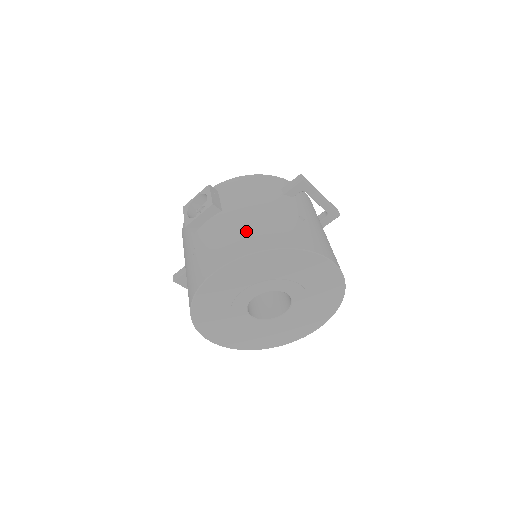
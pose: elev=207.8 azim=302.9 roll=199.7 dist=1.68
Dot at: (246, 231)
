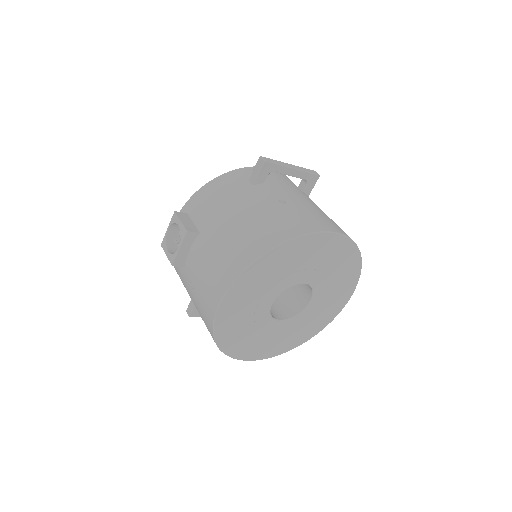
Dot at: (232, 244)
